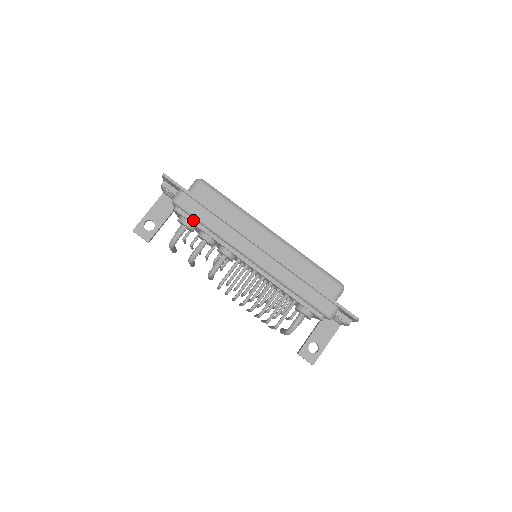
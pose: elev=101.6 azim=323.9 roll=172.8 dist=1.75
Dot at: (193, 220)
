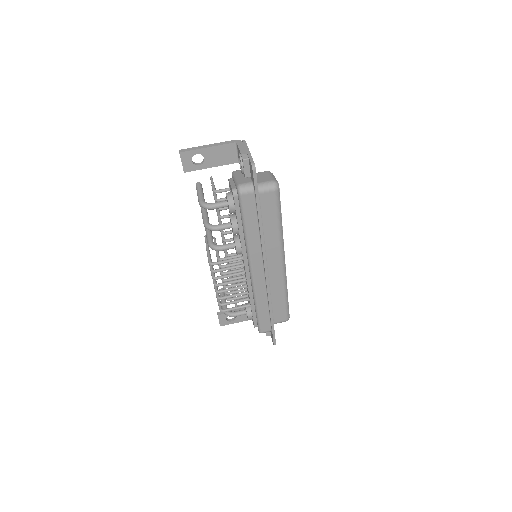
Dot at: (239, 213)
